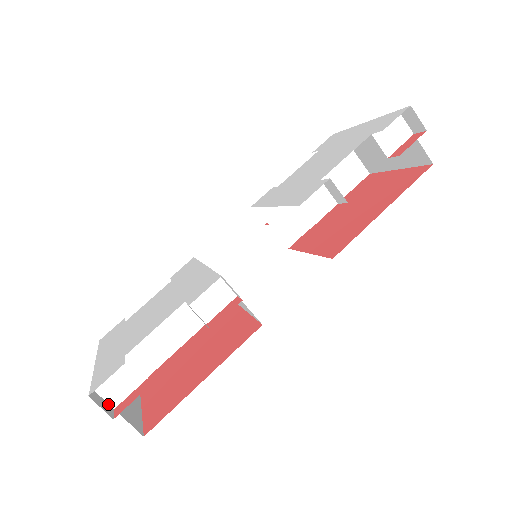
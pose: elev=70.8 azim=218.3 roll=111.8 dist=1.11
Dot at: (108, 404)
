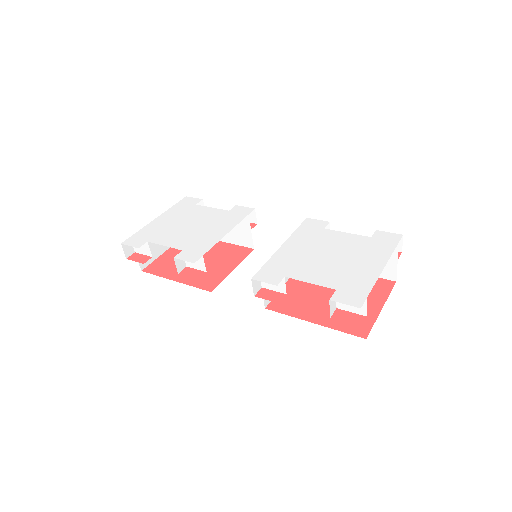
Dot at: (133, 249)
